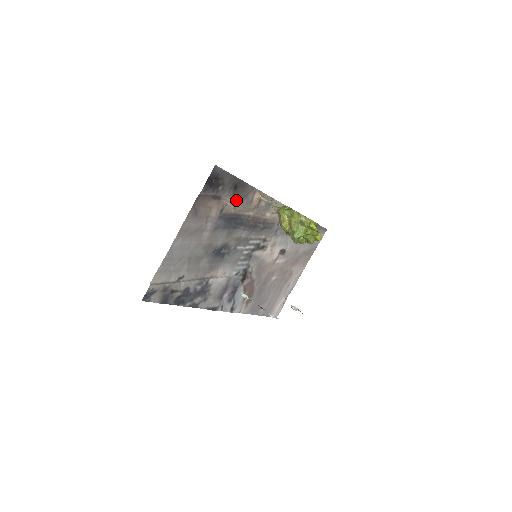
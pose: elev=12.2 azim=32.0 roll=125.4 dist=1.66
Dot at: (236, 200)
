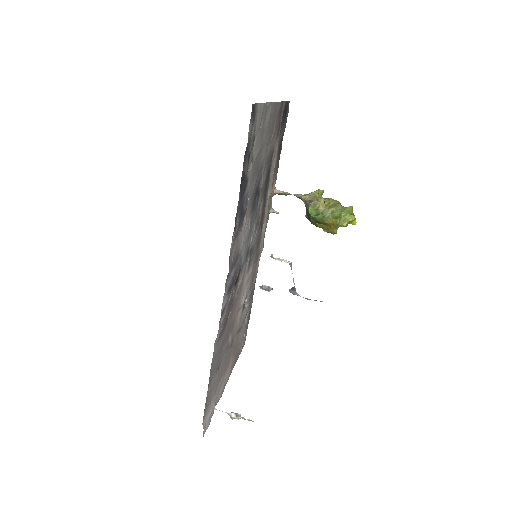
Dot at: (274, 161)
